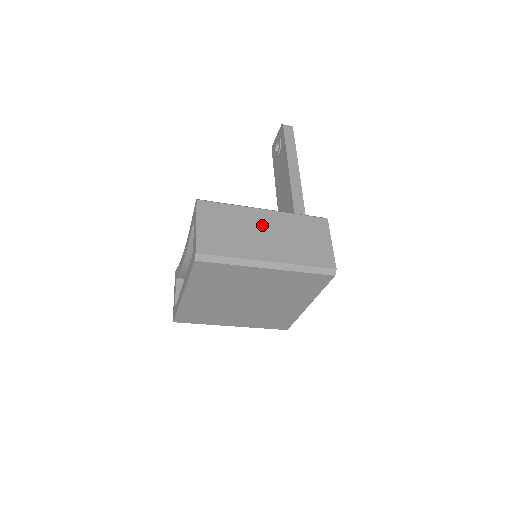
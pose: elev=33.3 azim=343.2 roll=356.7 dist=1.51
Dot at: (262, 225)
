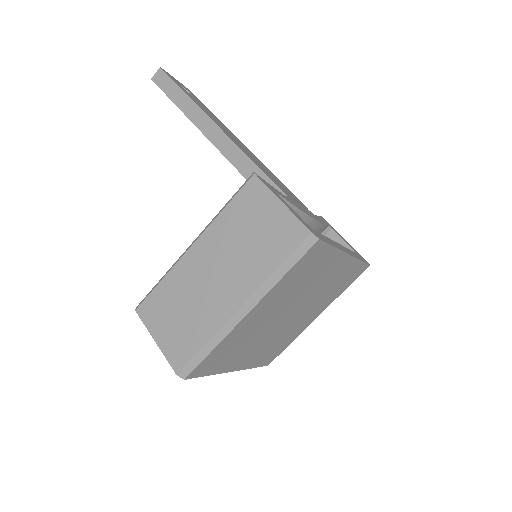
Dot at: (203, 269)
